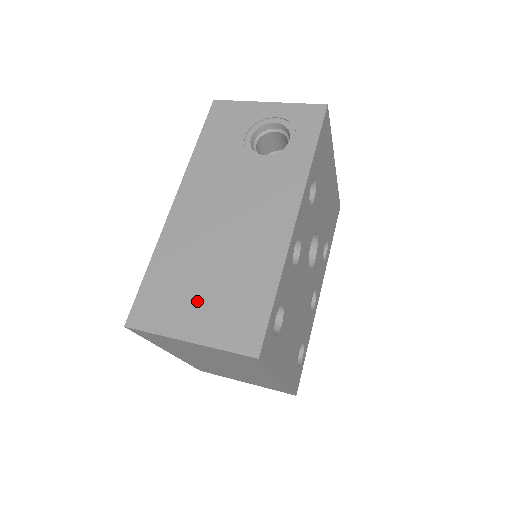
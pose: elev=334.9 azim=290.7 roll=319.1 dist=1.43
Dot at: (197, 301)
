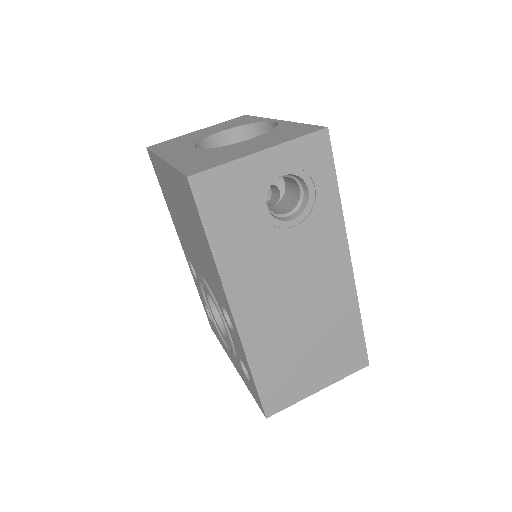
Dot at: (310, 367)
